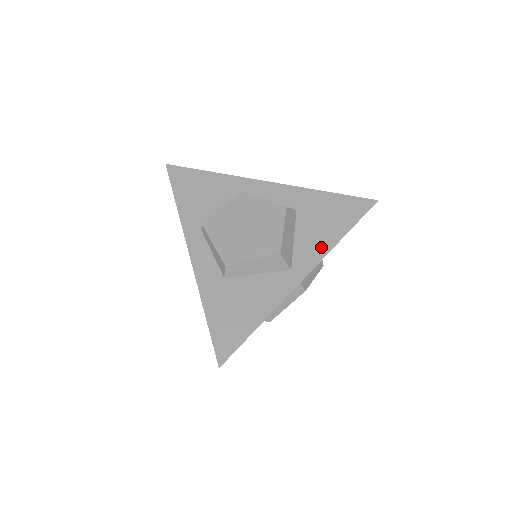
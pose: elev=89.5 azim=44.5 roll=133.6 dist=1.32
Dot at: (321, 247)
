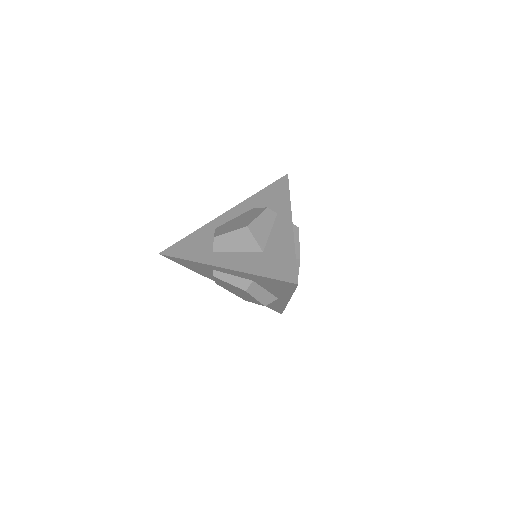
Dot at: (284, 295)
